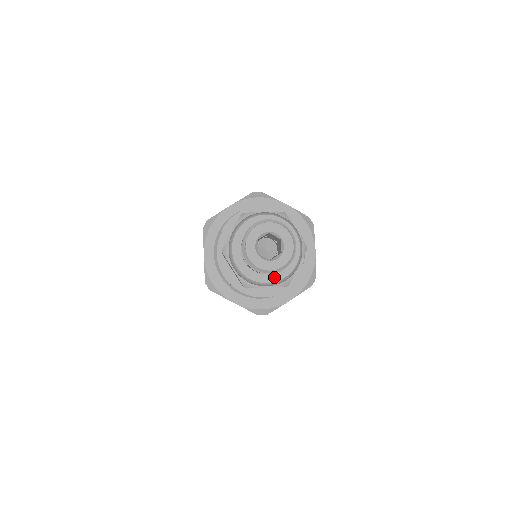
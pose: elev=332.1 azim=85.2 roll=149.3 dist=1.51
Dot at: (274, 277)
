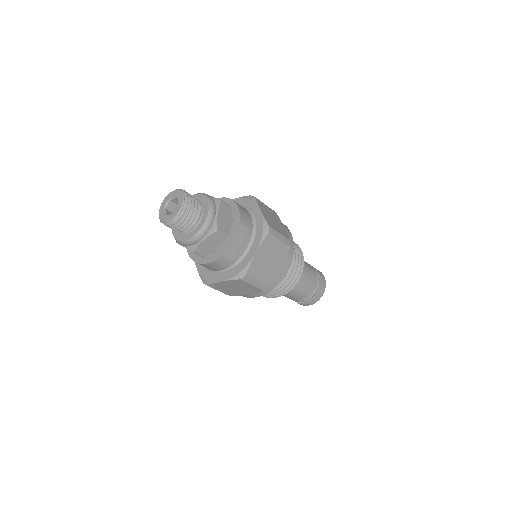
Dot at: (182, 237)
